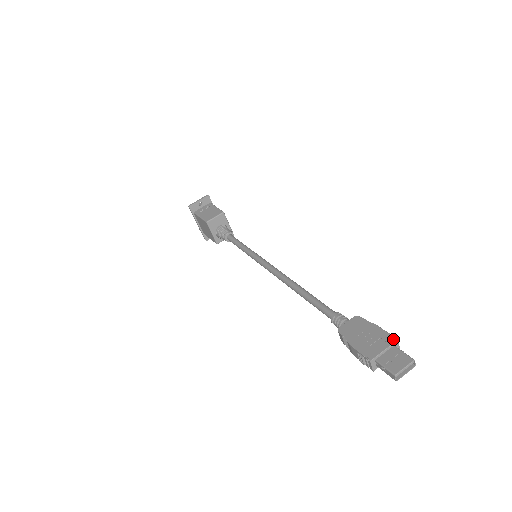
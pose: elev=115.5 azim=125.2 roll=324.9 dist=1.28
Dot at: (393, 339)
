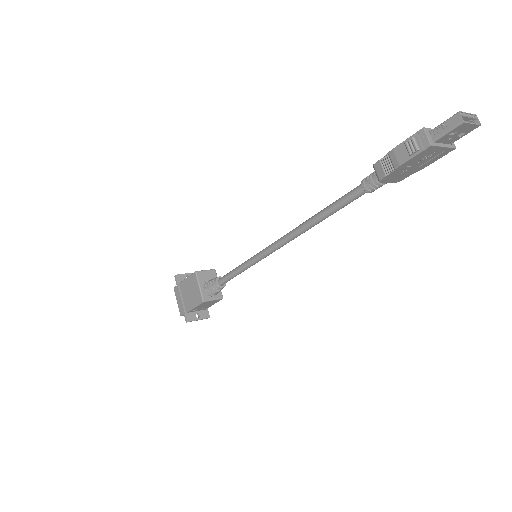
Dot at: occluded
